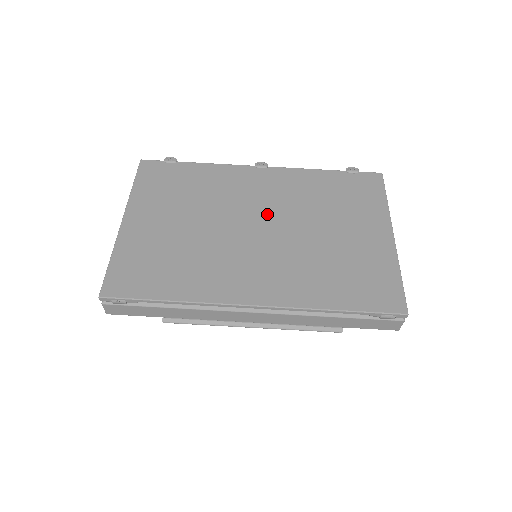
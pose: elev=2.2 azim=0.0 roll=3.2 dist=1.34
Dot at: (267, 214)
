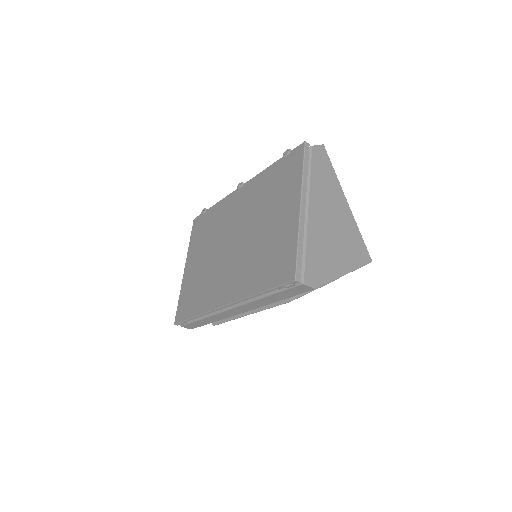
Dot at: (238, 228)
